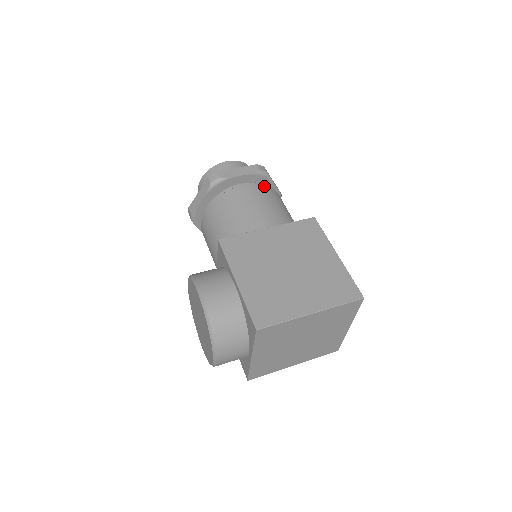
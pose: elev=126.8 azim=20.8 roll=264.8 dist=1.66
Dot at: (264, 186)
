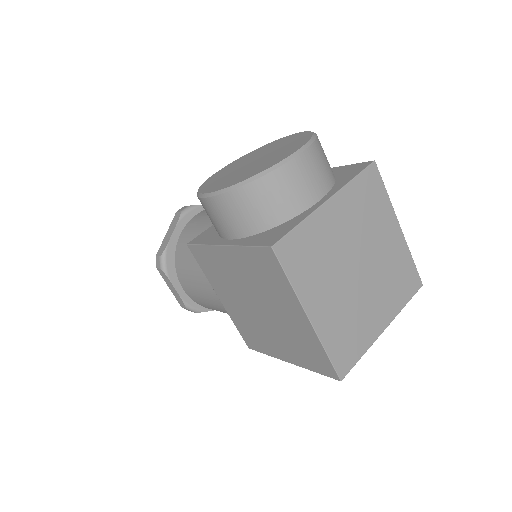
Dot at: occluded
